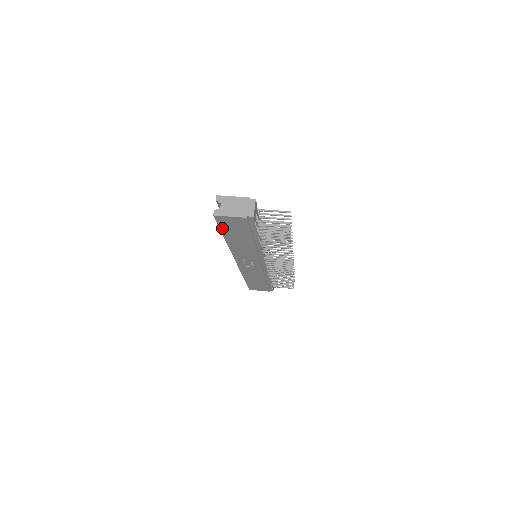
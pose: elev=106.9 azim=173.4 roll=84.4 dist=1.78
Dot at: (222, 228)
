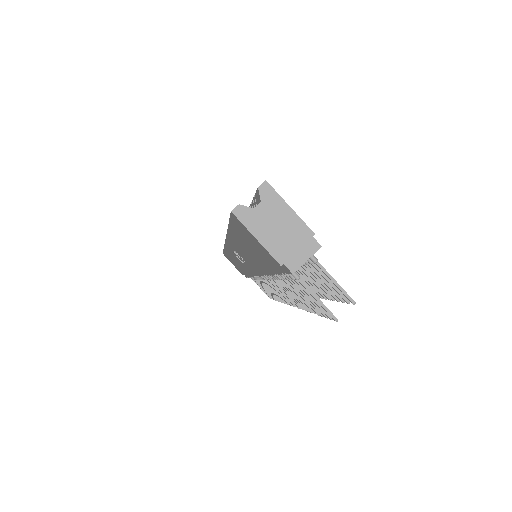
Dot at: (233, 225)
